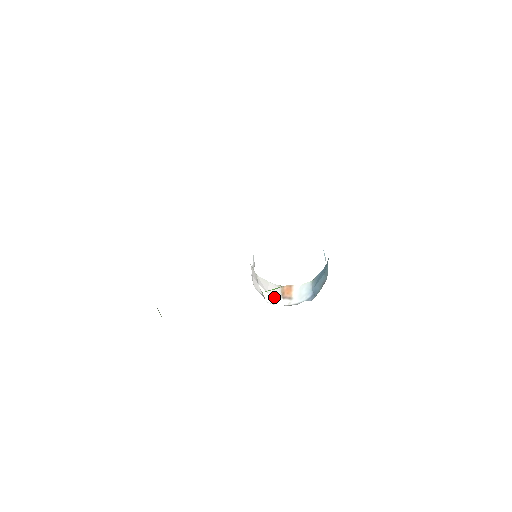
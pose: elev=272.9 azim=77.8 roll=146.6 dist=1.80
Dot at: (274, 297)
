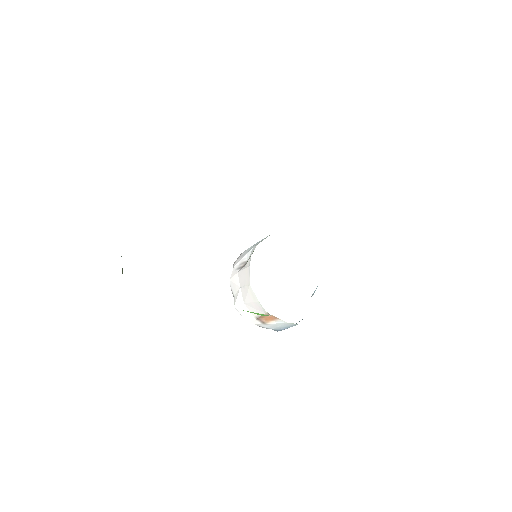
Dot at: (247, 310)
